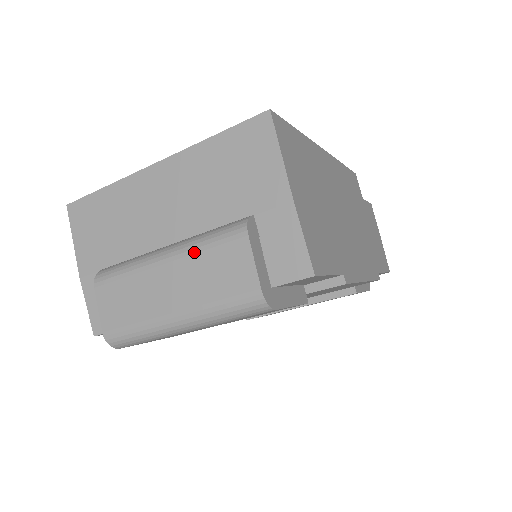
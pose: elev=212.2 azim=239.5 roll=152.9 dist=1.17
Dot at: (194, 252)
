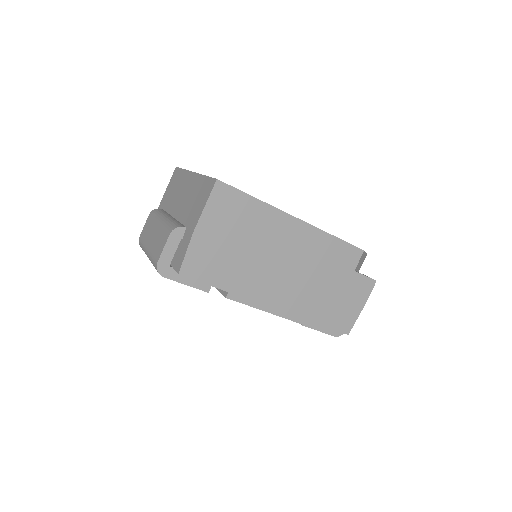
Dot at: (163, 227)
